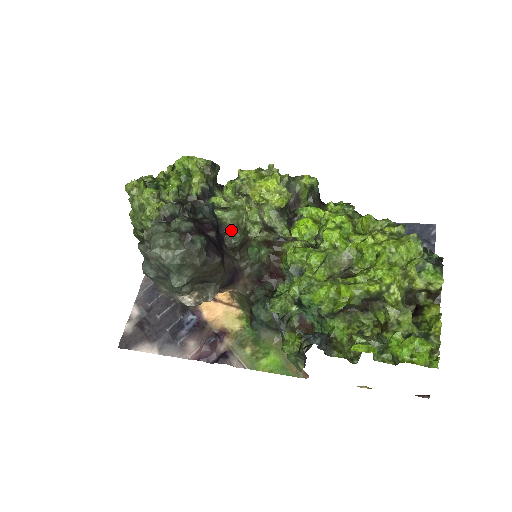
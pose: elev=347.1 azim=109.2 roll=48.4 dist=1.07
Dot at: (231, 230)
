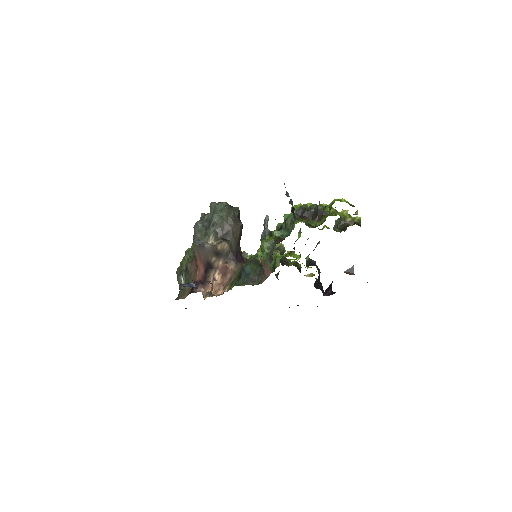
Dot at: occluded
